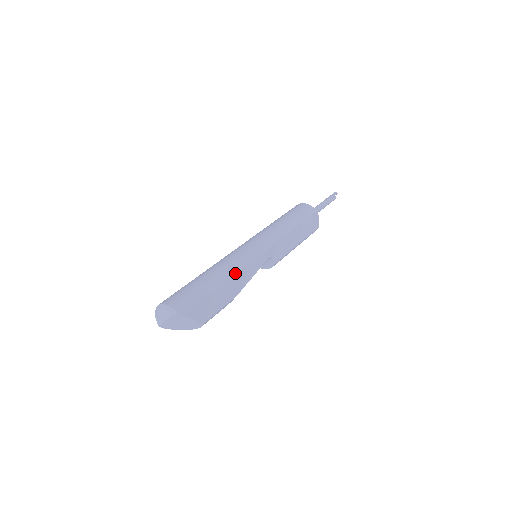
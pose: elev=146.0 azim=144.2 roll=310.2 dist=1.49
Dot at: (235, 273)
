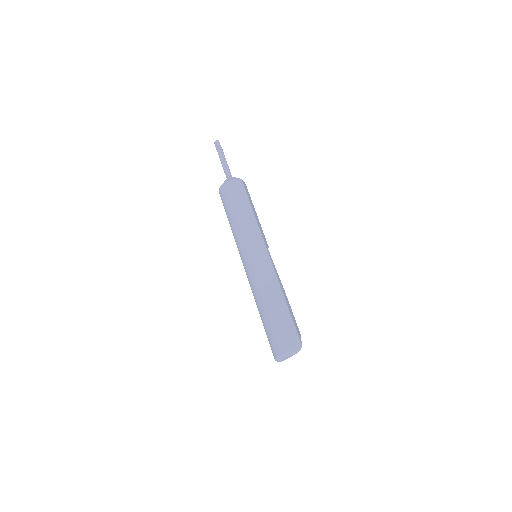
Dot at: (280, 287)
